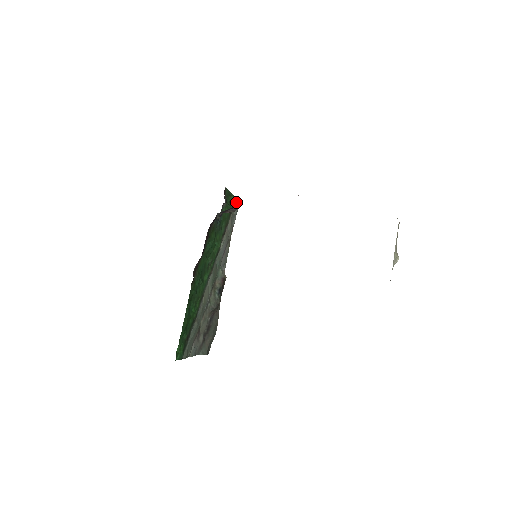
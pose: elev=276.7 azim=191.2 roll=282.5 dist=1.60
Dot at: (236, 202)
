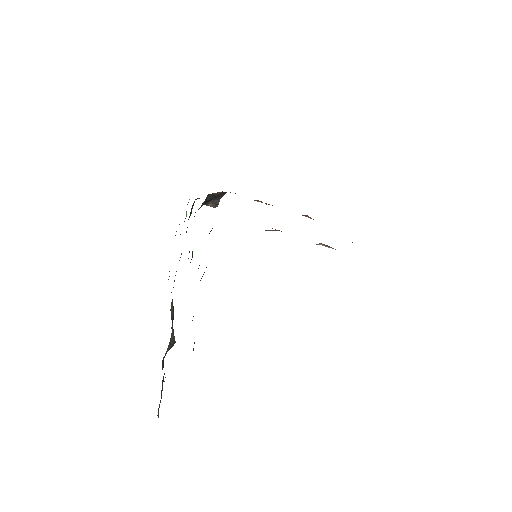
Dot at: occluded
